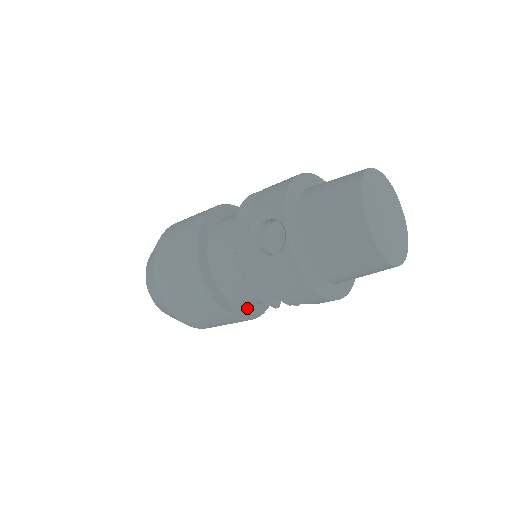
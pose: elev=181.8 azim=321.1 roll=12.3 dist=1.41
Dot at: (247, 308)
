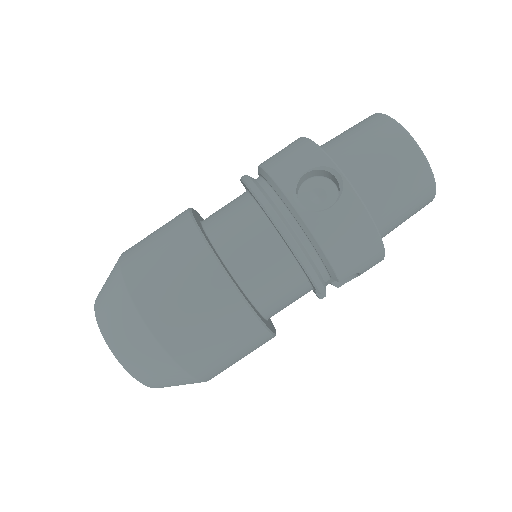
Dot at: (267, 322)
